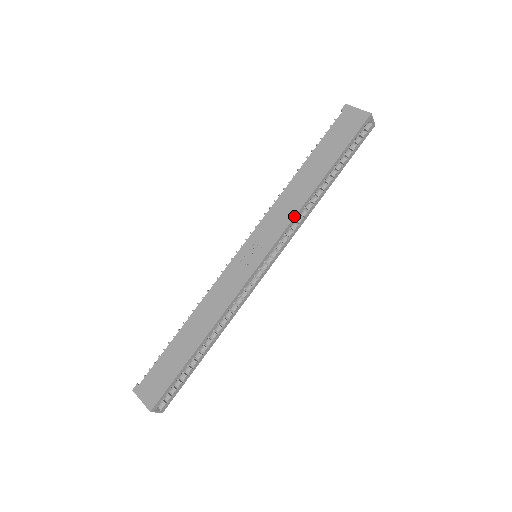
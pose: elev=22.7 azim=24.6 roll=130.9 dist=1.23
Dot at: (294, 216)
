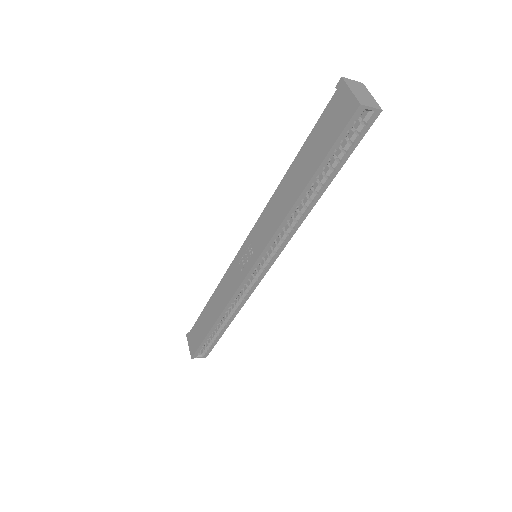
Dot at: (275, 231)
